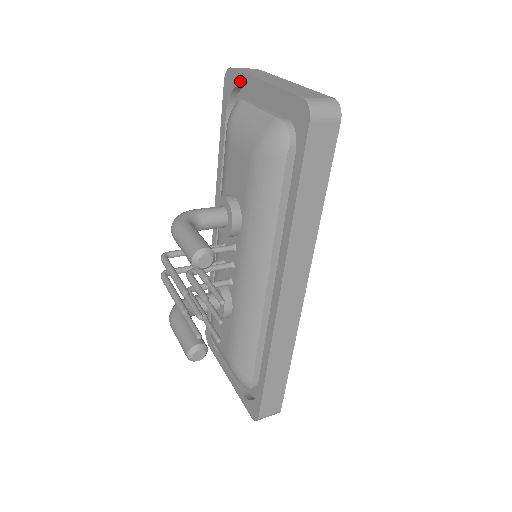
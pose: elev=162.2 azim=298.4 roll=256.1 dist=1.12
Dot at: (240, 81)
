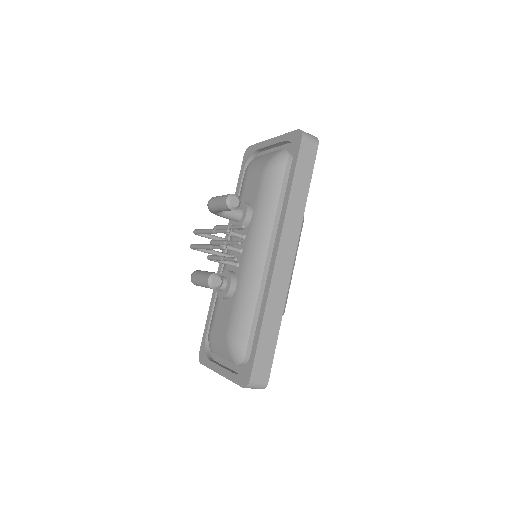
Dot at: (256, 148)
